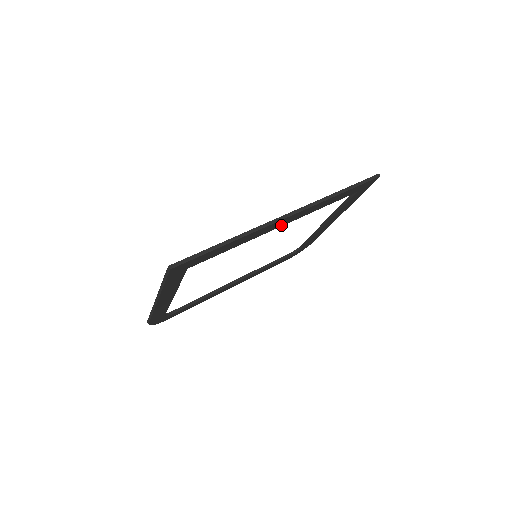
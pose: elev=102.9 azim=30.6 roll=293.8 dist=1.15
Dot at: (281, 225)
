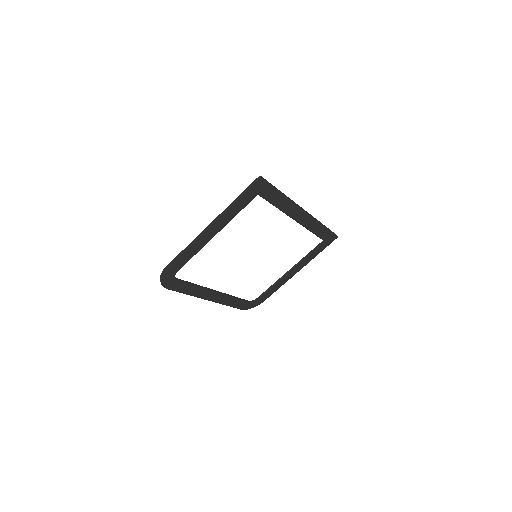
Dot at: (296, 219)
